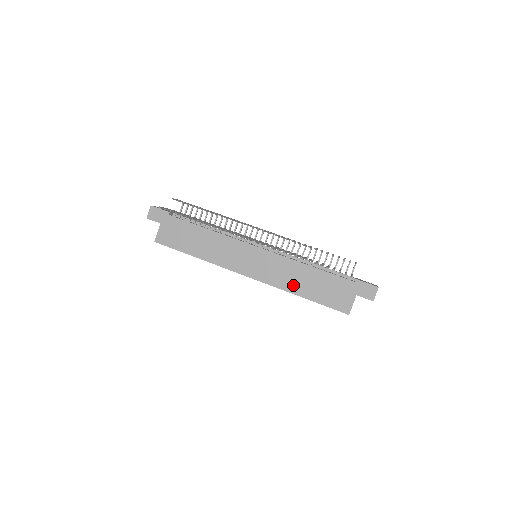
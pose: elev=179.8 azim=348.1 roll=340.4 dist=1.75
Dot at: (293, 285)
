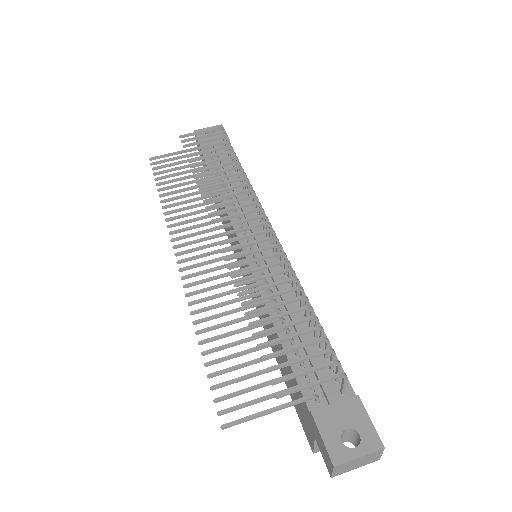
Dot at: (270, 337)
